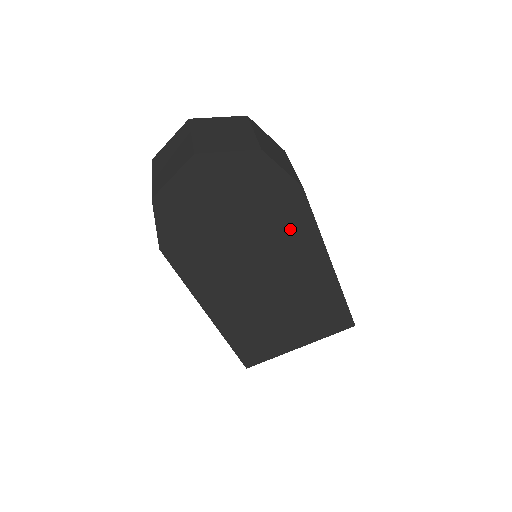
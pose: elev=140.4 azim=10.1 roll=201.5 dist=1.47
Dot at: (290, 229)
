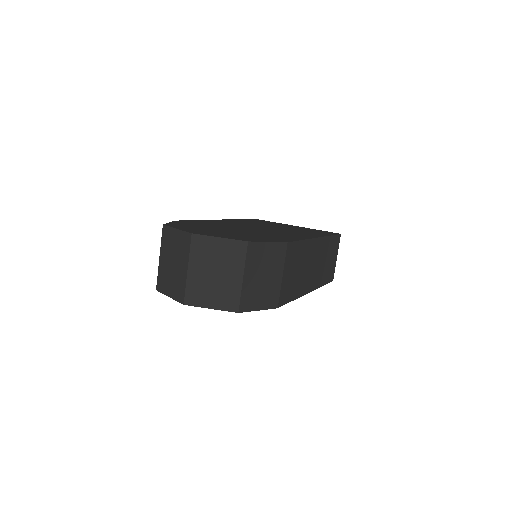
Dot at: occluded
